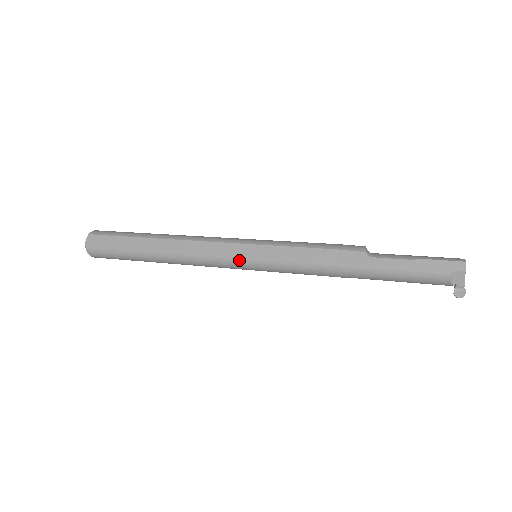
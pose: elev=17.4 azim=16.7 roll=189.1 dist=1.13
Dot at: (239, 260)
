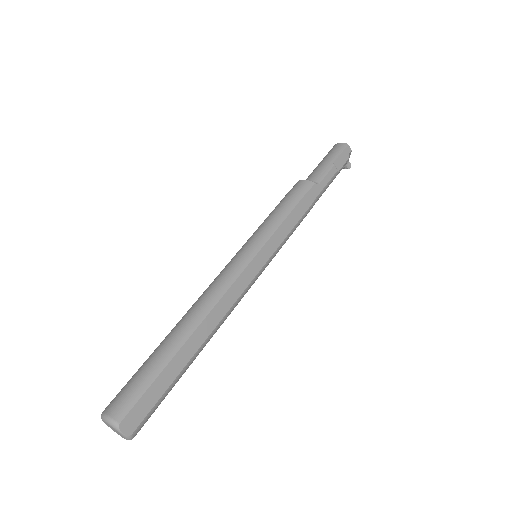
Dot at: (262, 271)
